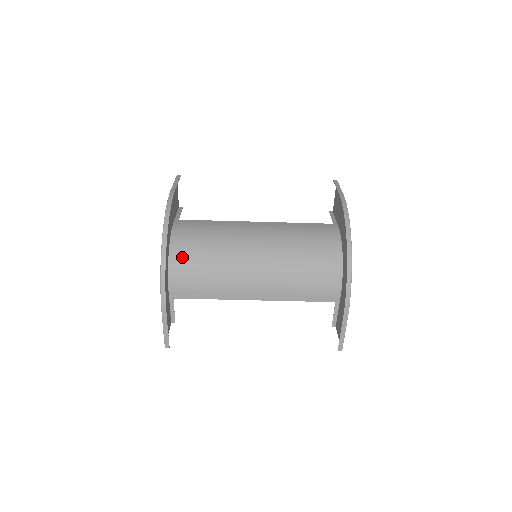
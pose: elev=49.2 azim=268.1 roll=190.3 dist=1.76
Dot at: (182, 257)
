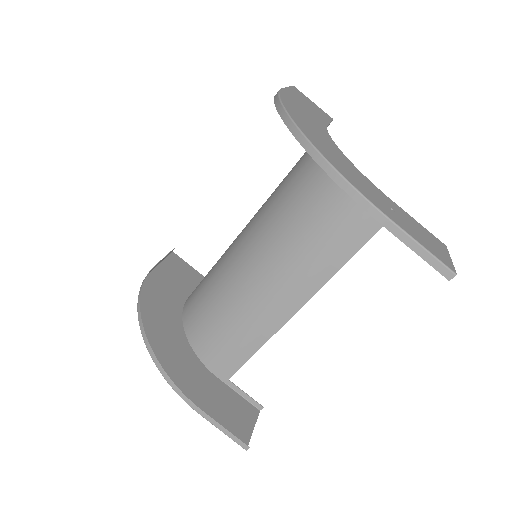
Dot at: (196, 327)
